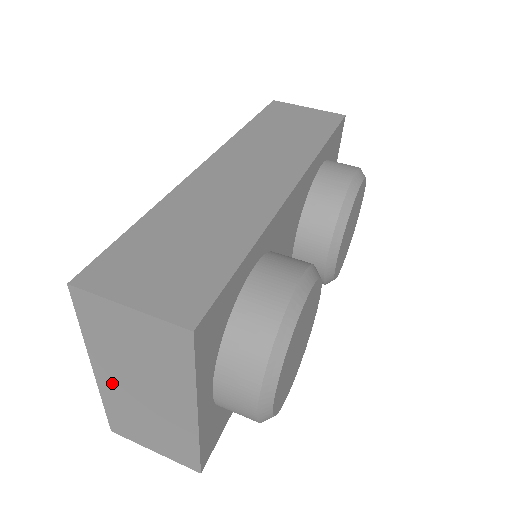
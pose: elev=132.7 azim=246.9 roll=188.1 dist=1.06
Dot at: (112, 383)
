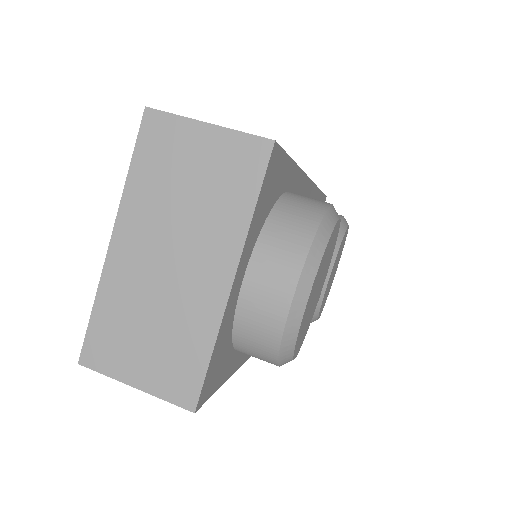
Dot at: (129, 256)
